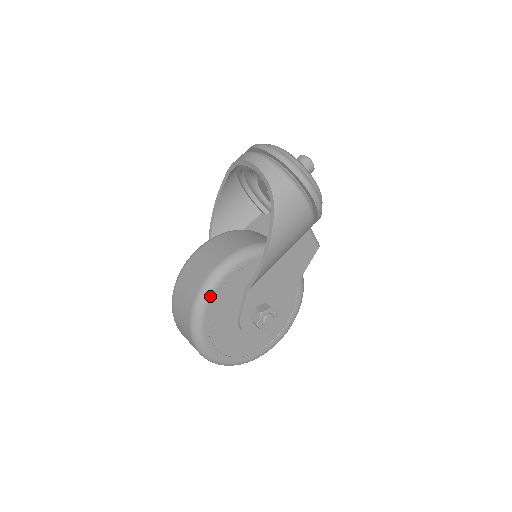
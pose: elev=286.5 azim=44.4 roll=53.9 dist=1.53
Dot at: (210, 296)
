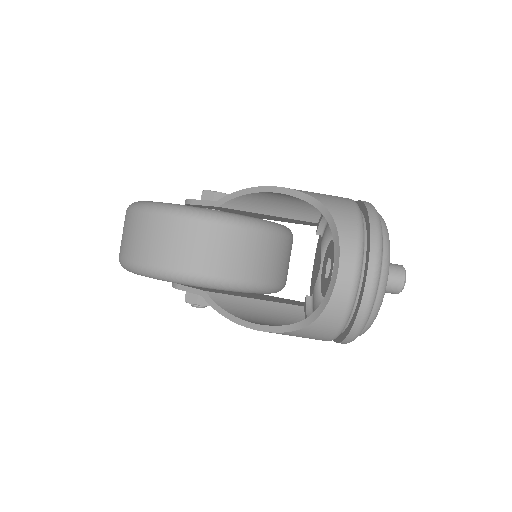
Dot at: (162, 280)
